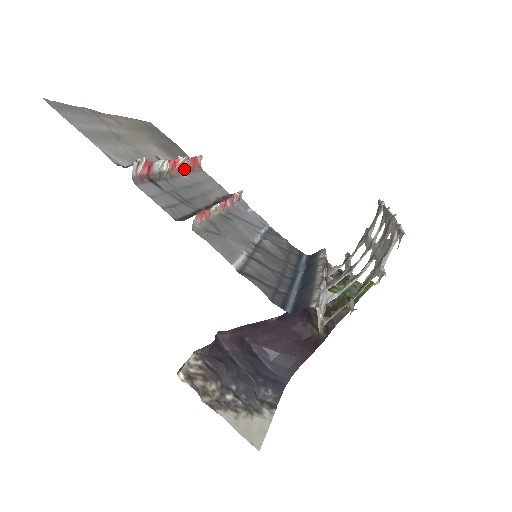
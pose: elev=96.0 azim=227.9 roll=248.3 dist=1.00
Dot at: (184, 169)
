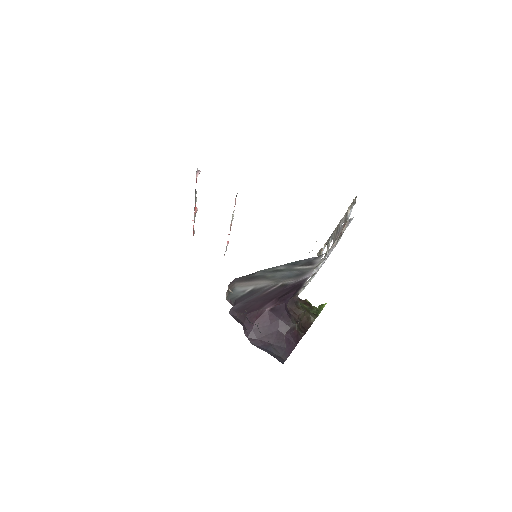
Dot at: occluded
